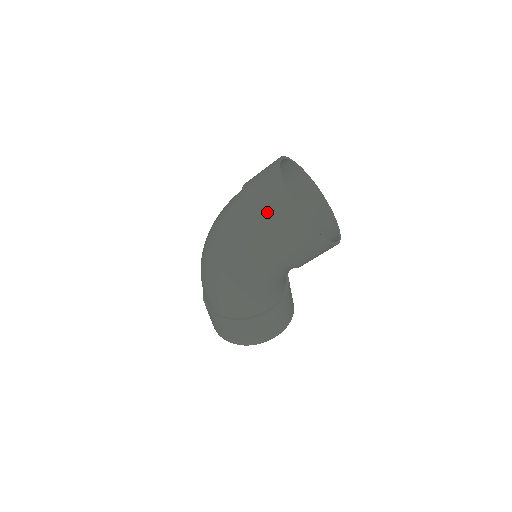
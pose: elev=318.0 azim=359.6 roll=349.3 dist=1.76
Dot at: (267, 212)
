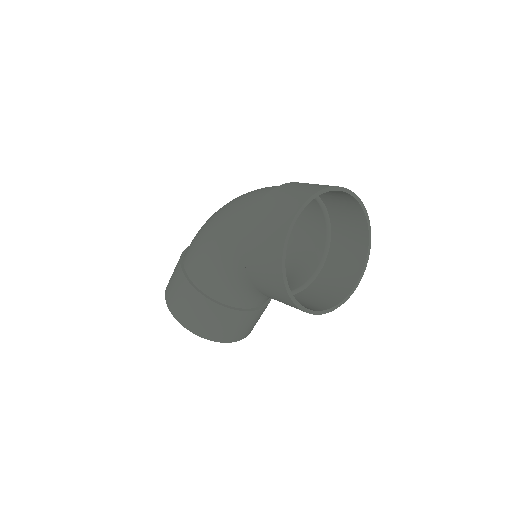
Dot at: (282, 197)
